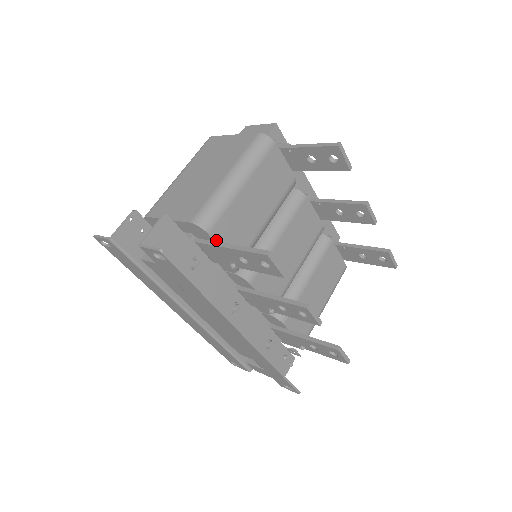
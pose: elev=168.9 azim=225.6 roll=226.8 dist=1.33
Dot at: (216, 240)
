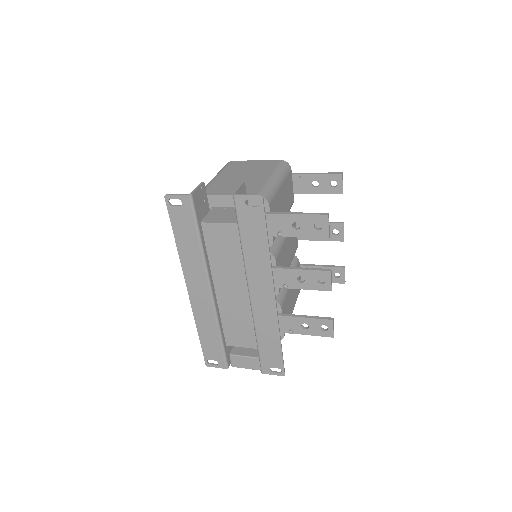
Dot at: (270, 213)
